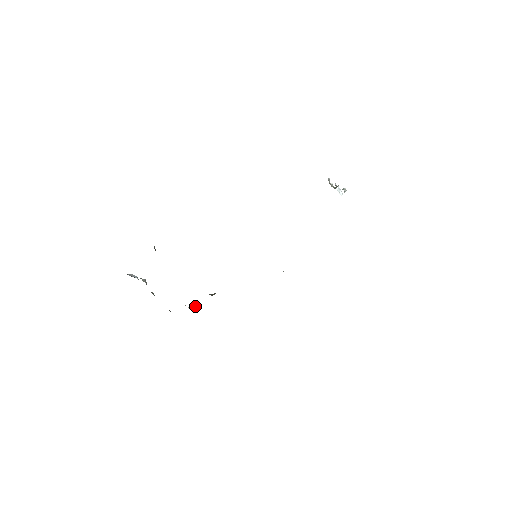
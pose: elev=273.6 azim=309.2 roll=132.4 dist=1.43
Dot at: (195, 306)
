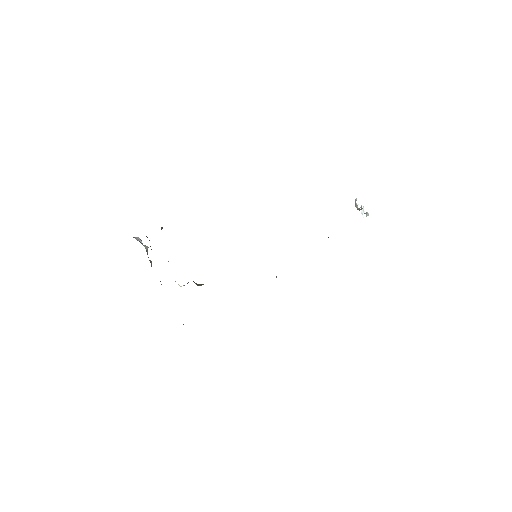
Dot at: (184, 285)
